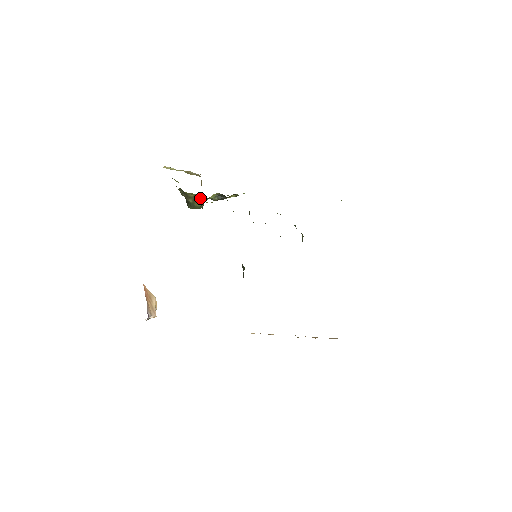
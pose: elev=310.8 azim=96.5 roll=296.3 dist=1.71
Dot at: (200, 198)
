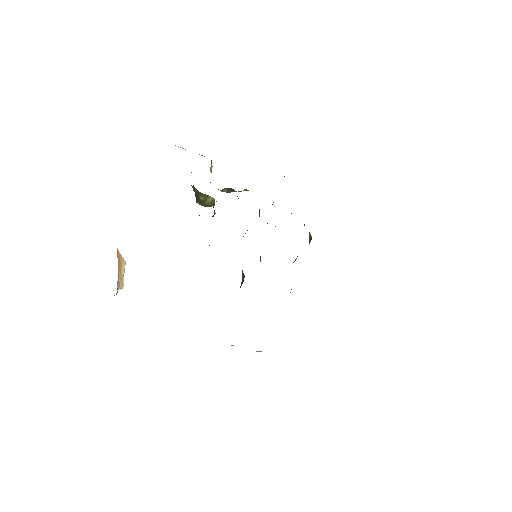
Dot at: (213, 199)
